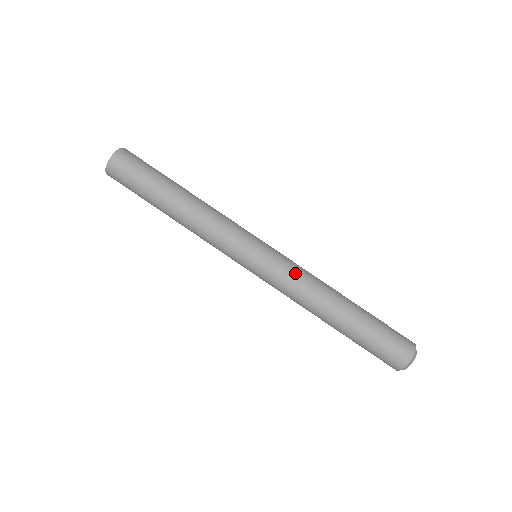
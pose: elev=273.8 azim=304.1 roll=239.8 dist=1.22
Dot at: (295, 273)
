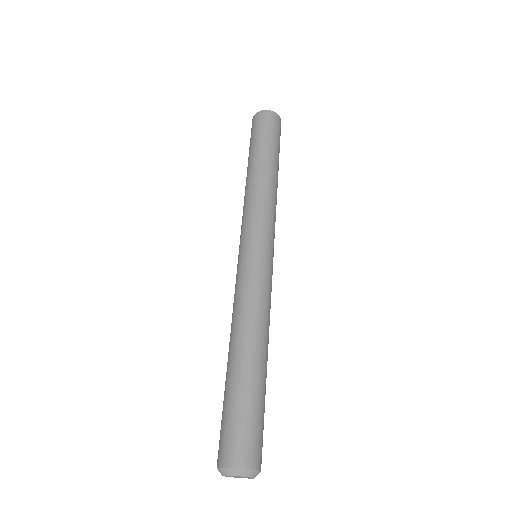
Dot at: (265, 291)
